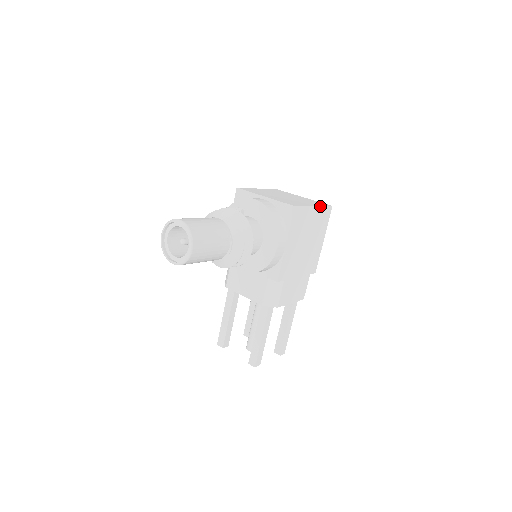
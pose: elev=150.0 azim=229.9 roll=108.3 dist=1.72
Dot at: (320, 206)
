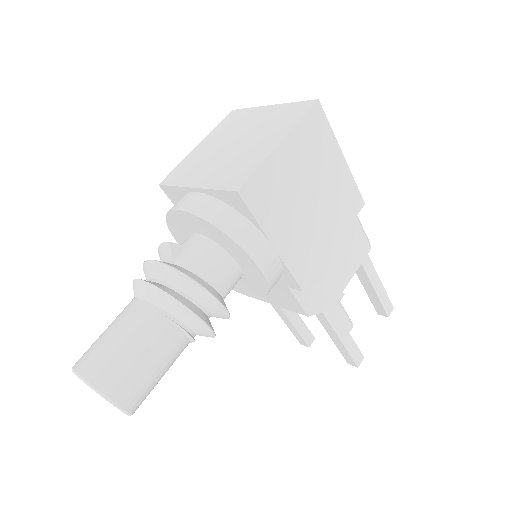
Dot at: (291, 129)
